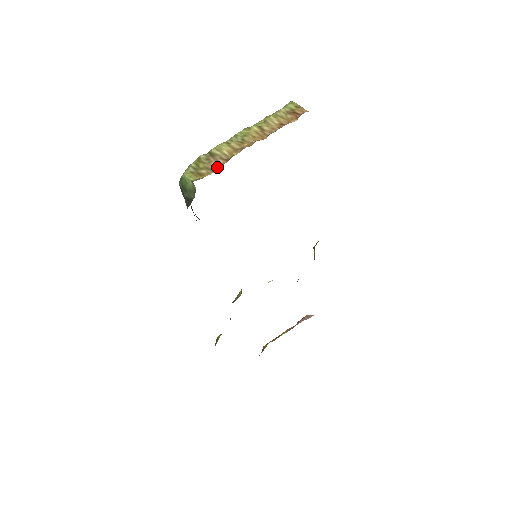
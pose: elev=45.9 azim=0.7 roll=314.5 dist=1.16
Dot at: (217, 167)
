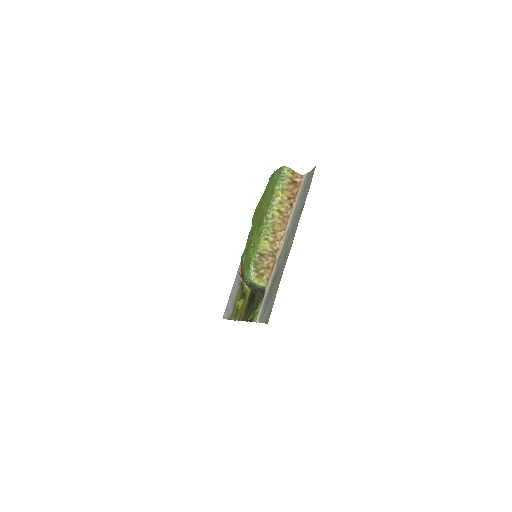
Dot at: (269, 265)
